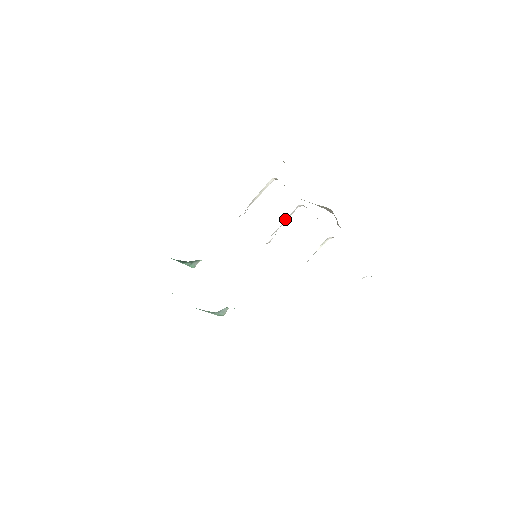
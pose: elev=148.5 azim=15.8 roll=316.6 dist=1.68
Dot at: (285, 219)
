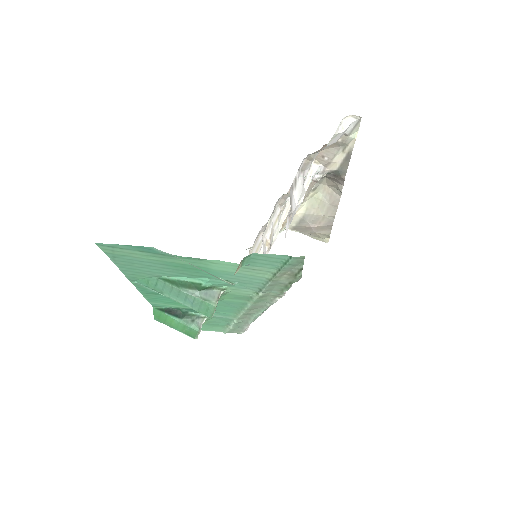
Dot at: (281, 218)
